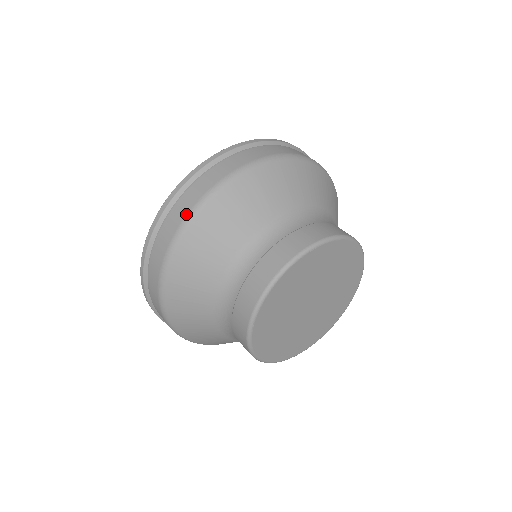
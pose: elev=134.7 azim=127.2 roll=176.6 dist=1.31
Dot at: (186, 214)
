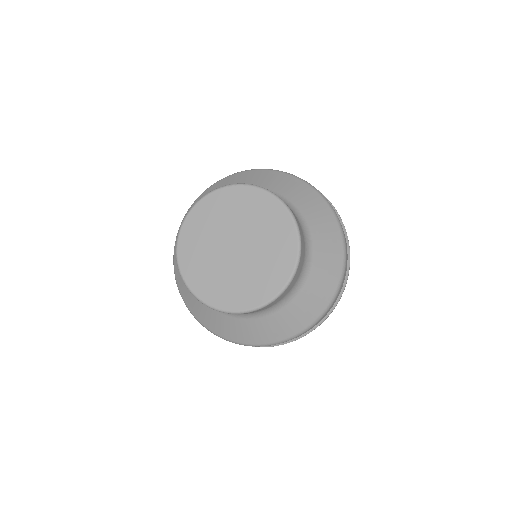
Dot at: occluded
